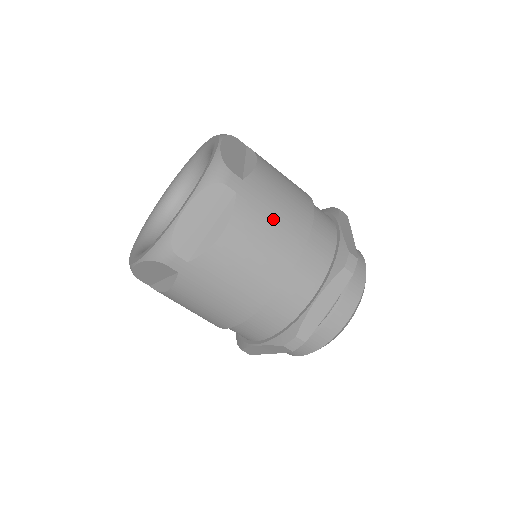
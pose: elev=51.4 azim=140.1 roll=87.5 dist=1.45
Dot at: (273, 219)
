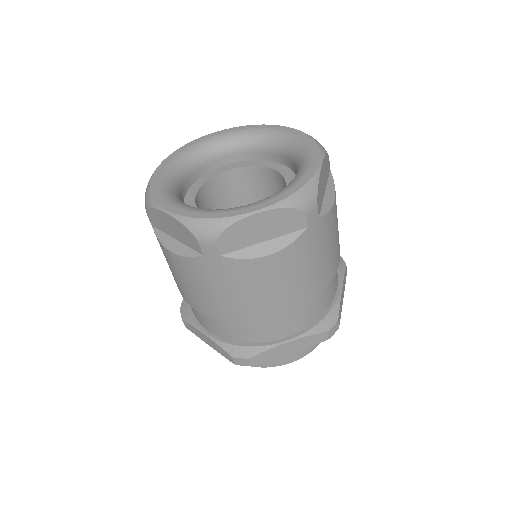
Dot at: (313, 265)
